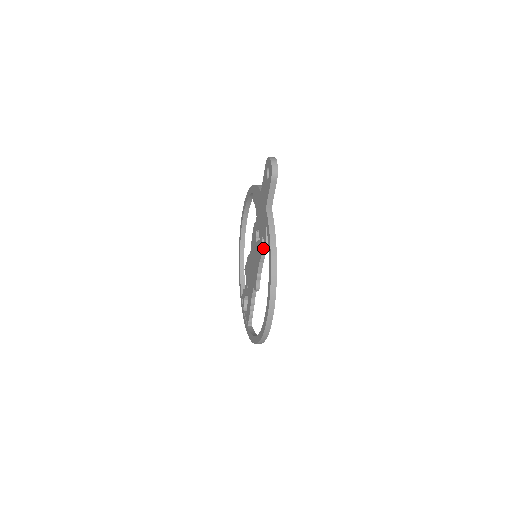
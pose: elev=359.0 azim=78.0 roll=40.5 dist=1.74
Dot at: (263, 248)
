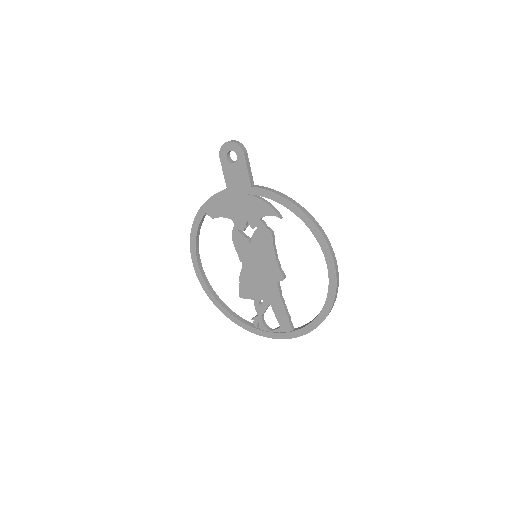
Dot at: (268, 228)
